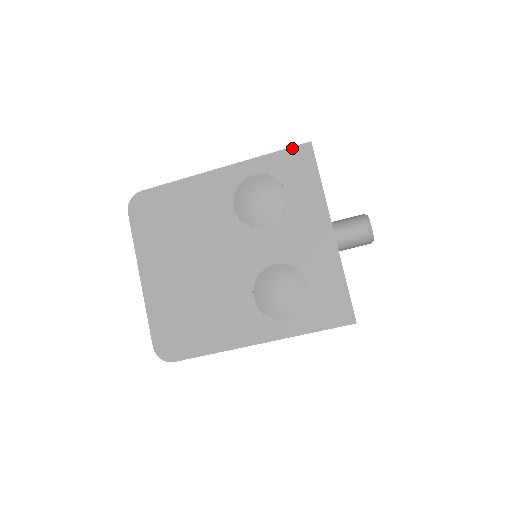
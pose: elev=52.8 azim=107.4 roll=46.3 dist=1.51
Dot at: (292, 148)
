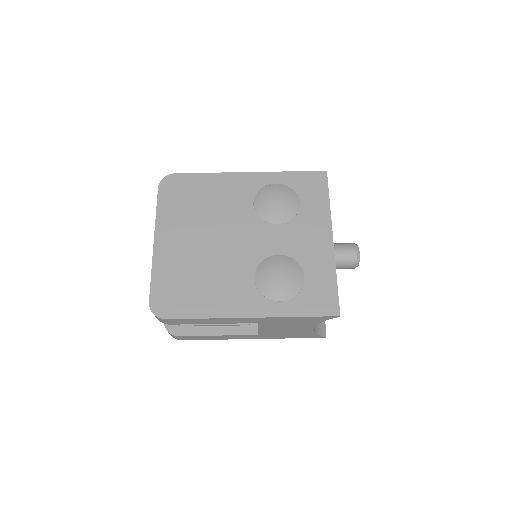
Dot at: (311, 172)
